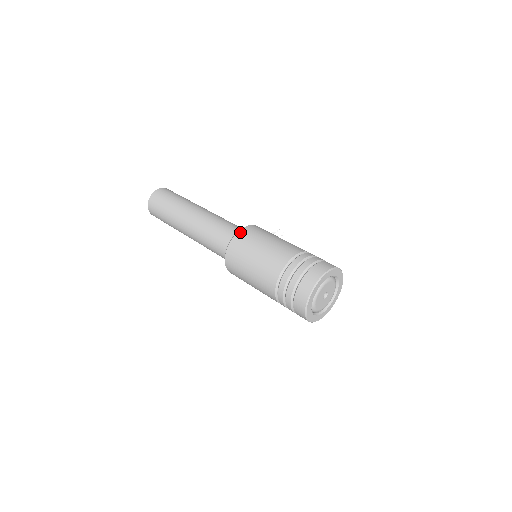
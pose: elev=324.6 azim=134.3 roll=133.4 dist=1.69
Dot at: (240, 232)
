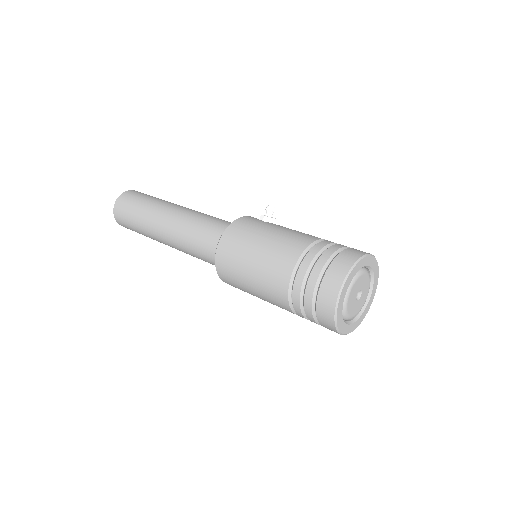
Dot at: (219, 247)
